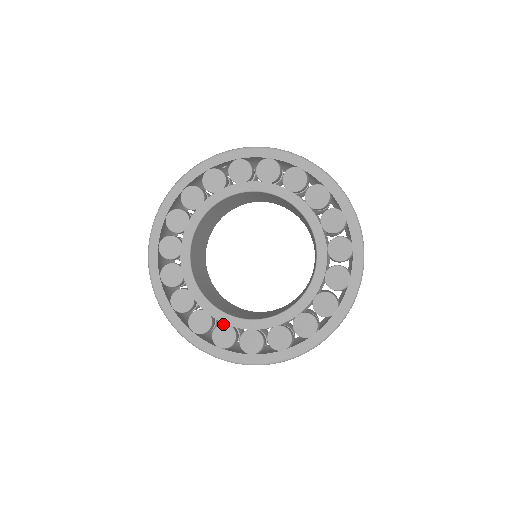
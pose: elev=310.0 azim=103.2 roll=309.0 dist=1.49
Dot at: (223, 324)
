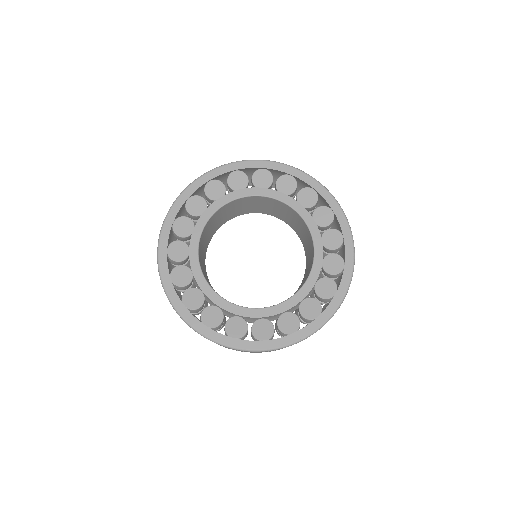
Dot at: (257, 320)
